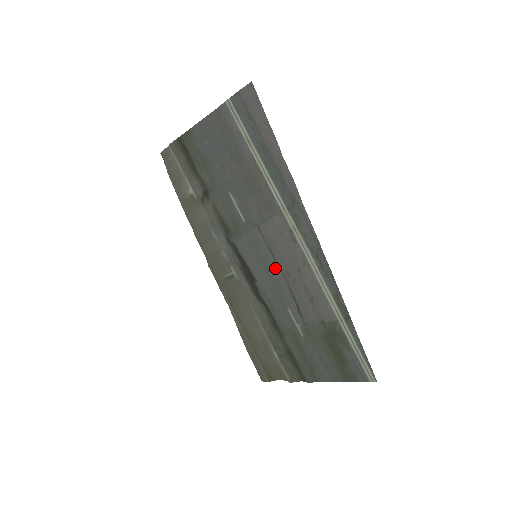
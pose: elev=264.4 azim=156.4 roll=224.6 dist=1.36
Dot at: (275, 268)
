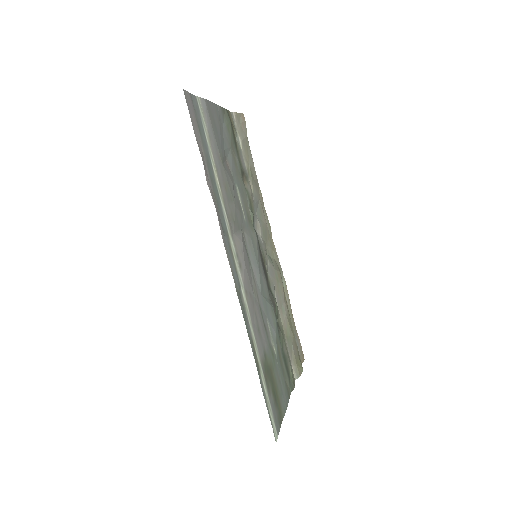
Dot at: (256, 278)
